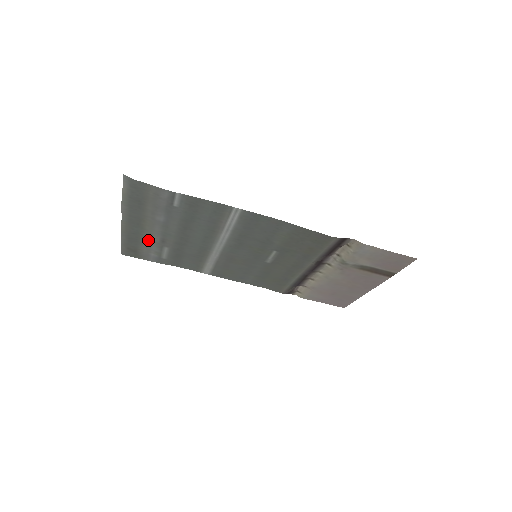
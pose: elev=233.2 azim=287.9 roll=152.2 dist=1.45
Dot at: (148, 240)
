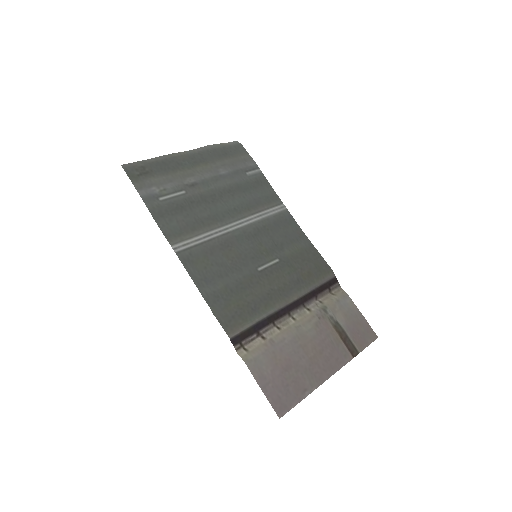
Dot at: (179, 176)
